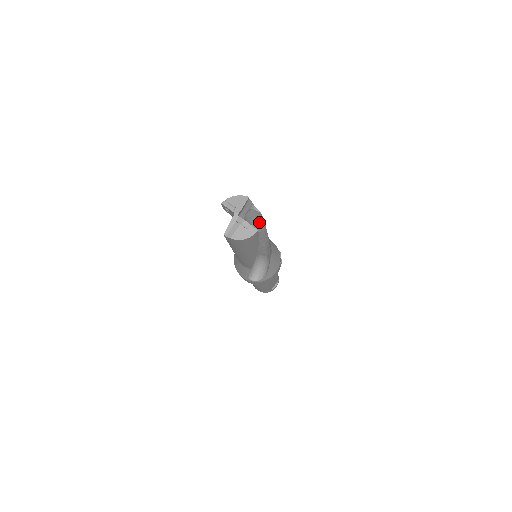
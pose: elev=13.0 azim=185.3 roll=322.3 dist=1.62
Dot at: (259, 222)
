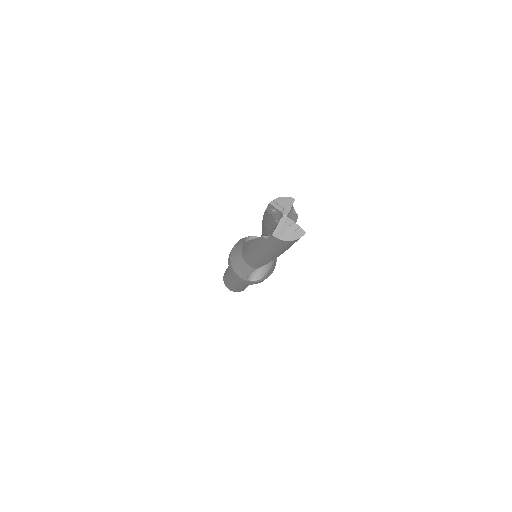
Dot at: occluded
